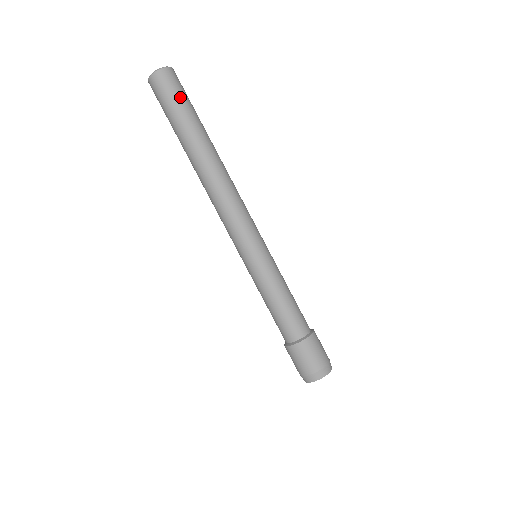
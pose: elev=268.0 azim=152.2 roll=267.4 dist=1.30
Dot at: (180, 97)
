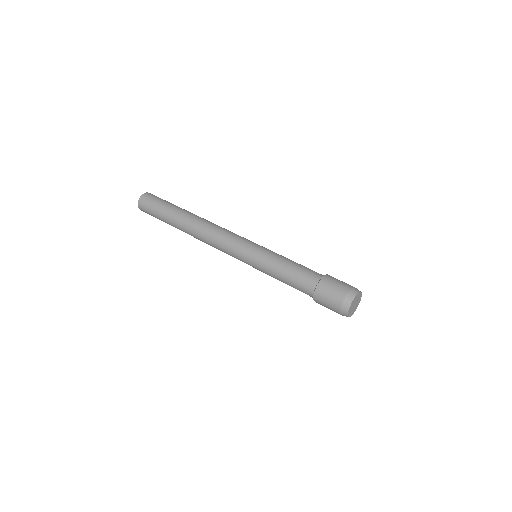
Dot at: (163, 200)
